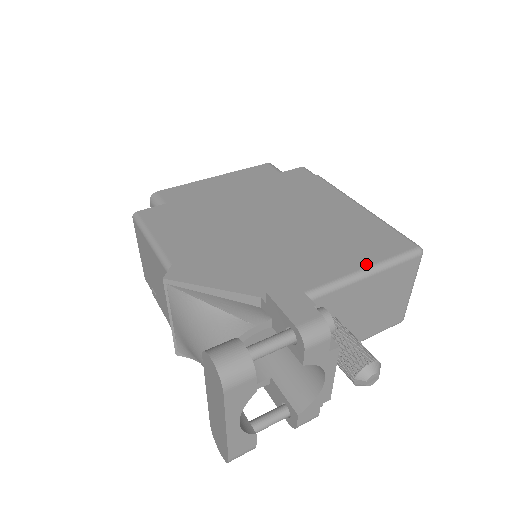
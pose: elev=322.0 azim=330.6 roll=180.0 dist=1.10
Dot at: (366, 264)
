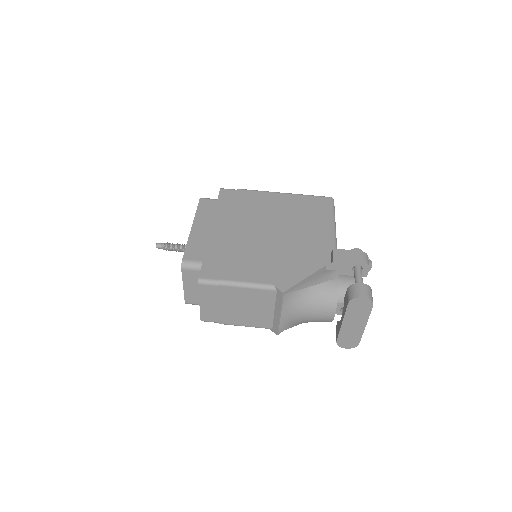
Dot at: (330, 220)
